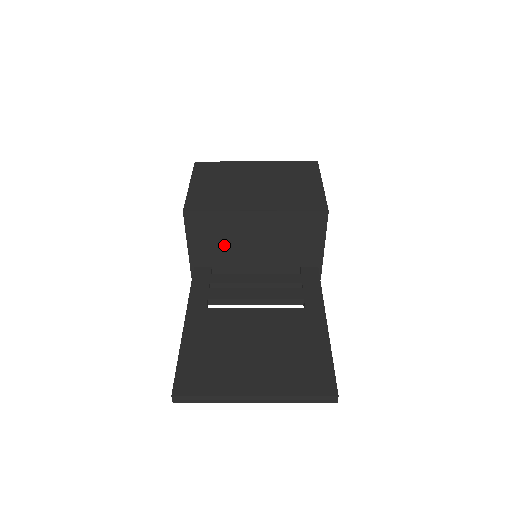
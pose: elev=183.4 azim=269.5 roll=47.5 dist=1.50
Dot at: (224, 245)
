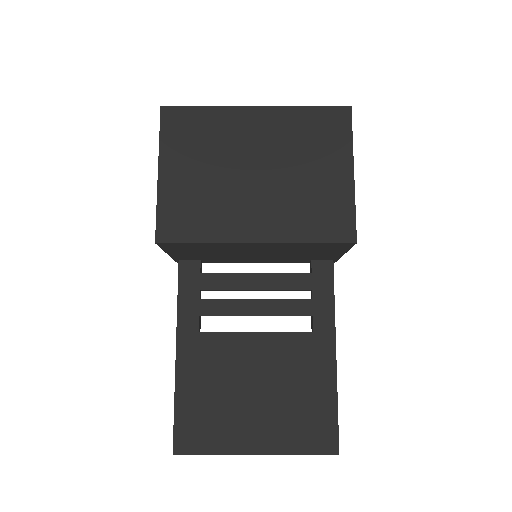
Dot at: (215, 253)
